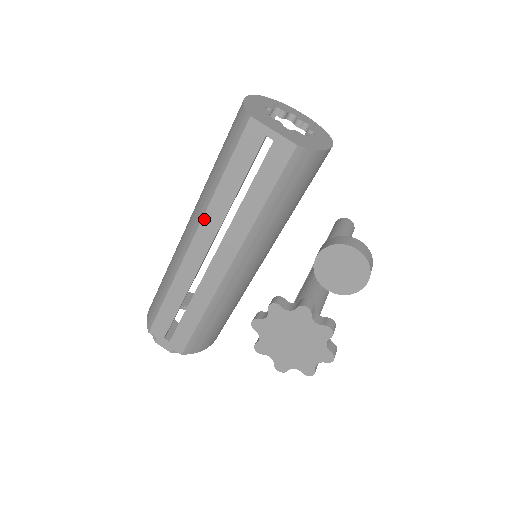
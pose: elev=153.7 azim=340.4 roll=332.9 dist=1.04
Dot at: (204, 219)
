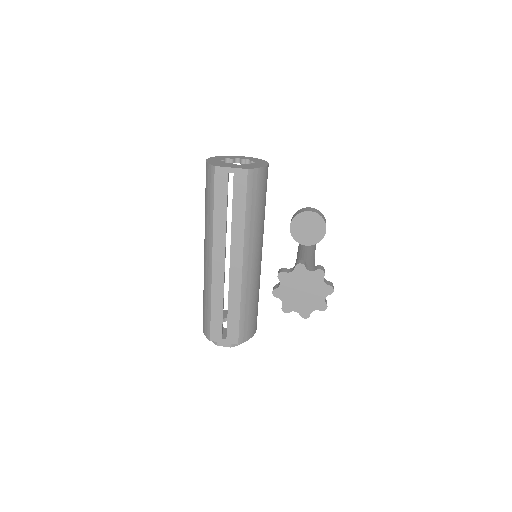
Dot at: (214, 241)
